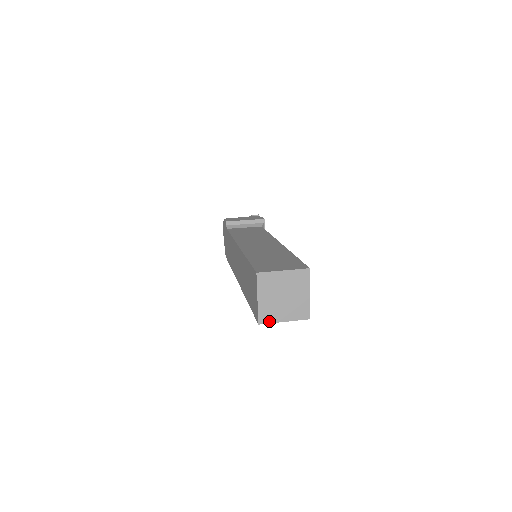
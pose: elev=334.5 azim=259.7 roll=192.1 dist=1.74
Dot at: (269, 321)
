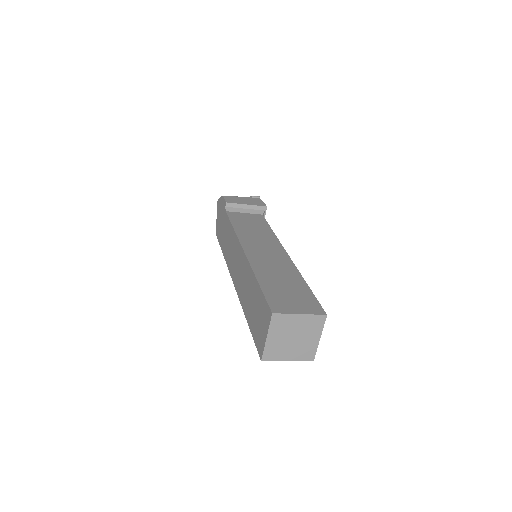
Dot at: (273, 359)
